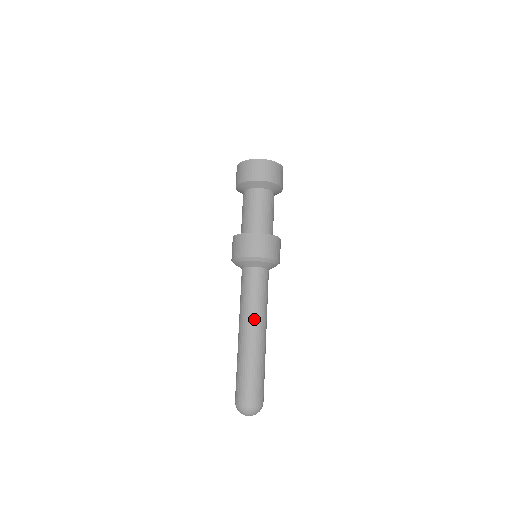
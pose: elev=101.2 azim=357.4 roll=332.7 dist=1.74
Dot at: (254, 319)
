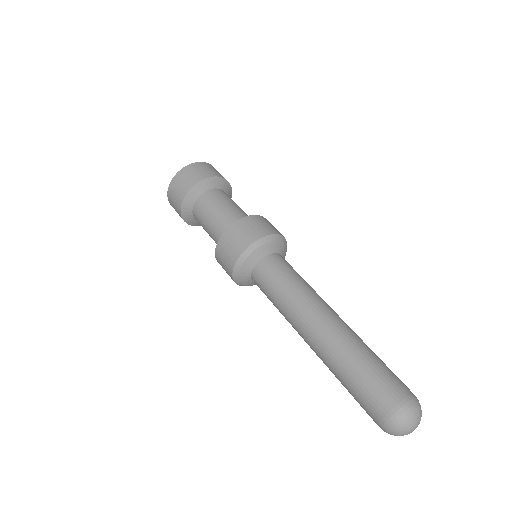
Dot at: (317, 302)
